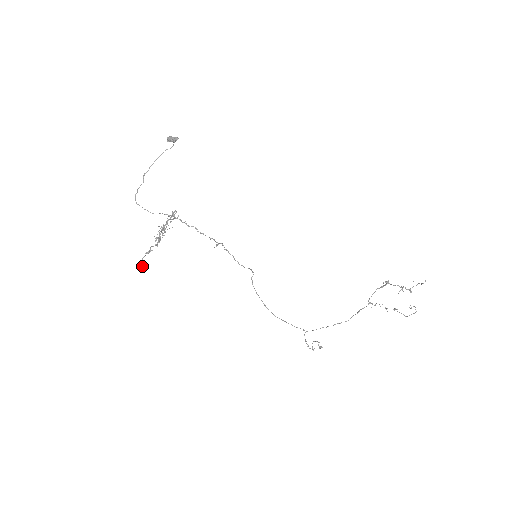
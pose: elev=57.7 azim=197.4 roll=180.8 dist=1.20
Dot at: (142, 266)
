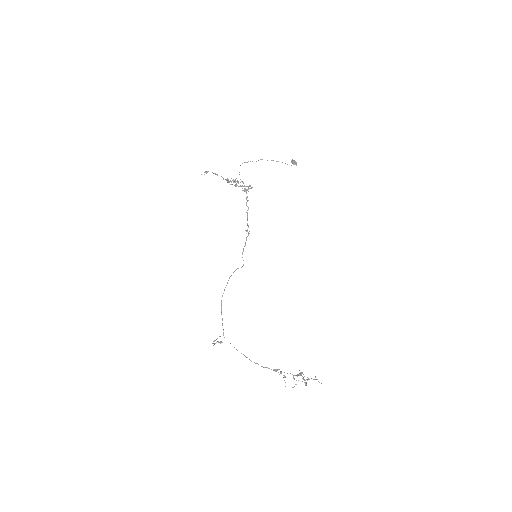
Dot at: (206, 172)
